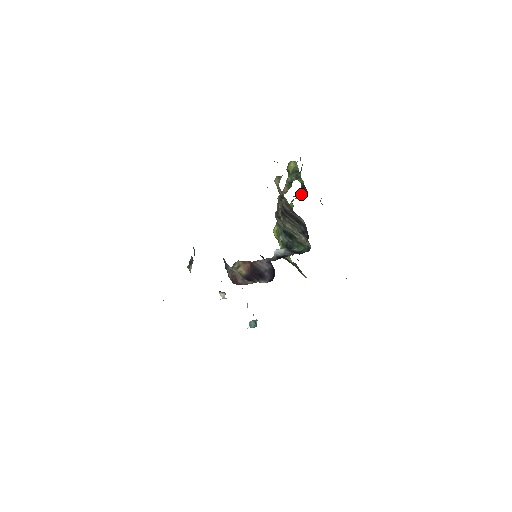
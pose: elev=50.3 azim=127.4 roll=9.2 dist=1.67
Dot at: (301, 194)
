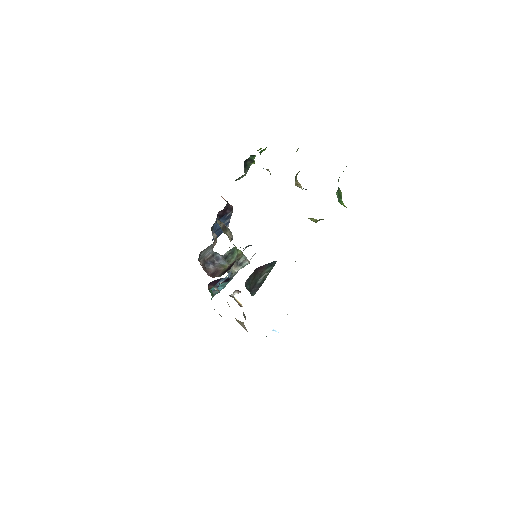
Dot at: occluded
